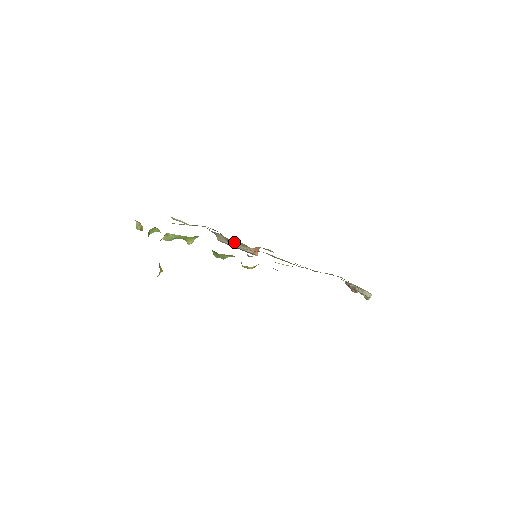
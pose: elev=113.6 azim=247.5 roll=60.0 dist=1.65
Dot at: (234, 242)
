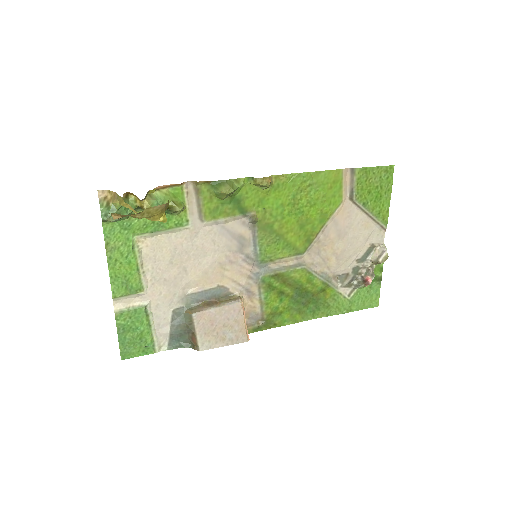
Dot at: (215, 302)
